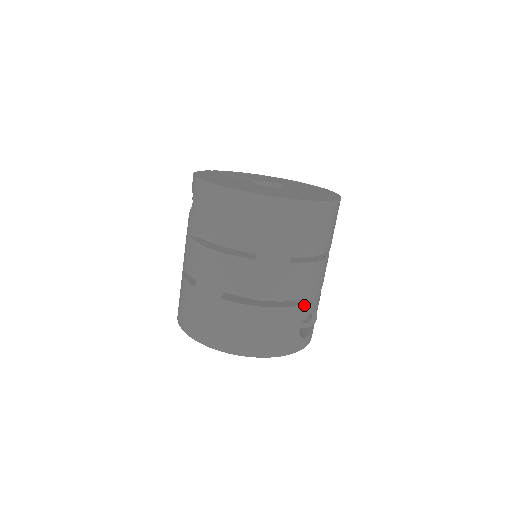
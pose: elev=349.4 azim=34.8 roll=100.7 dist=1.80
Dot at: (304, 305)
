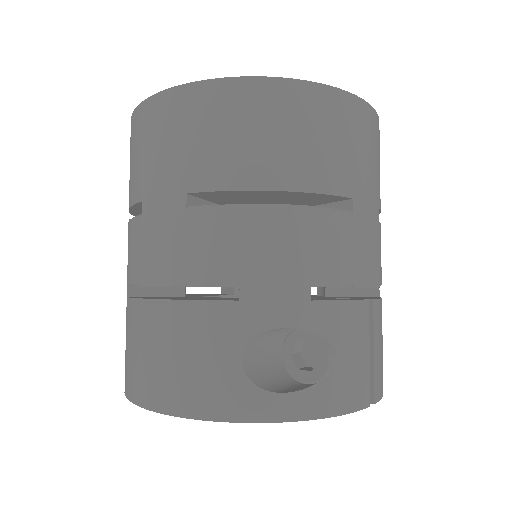
Dot at: (243, 302)
